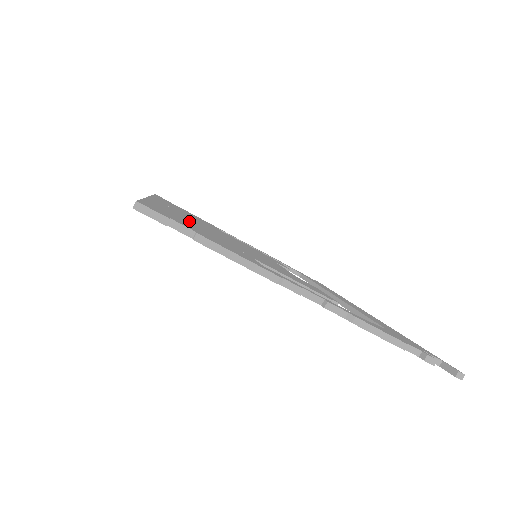
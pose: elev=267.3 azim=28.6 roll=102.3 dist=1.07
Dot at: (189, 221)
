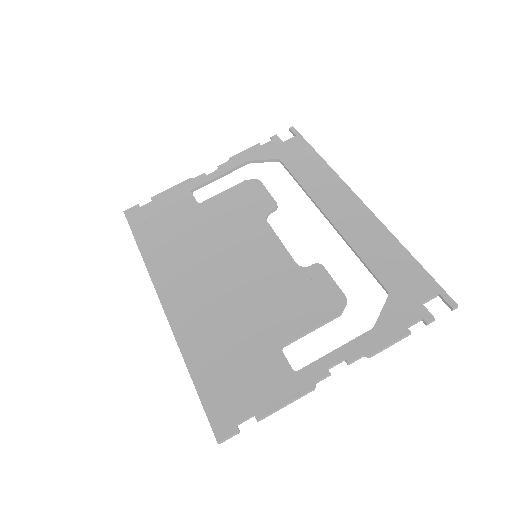
Dot at: (217, 340)
